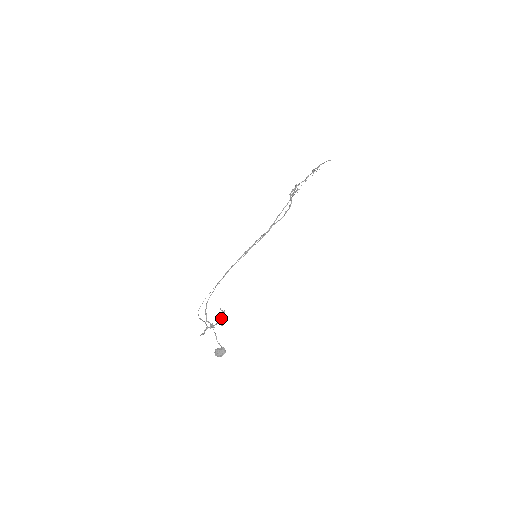
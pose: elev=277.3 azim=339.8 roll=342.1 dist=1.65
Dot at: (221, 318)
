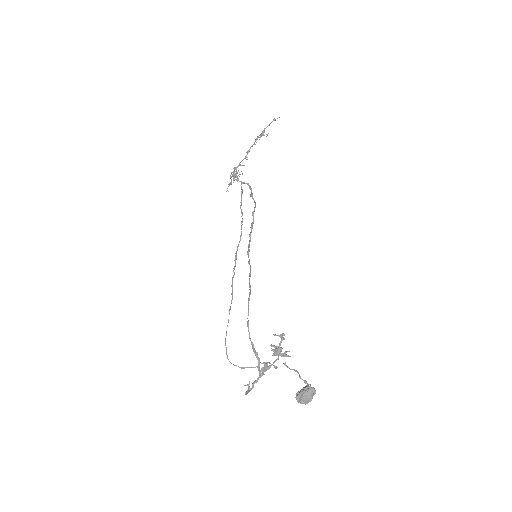
Dot at: (281, 347)
